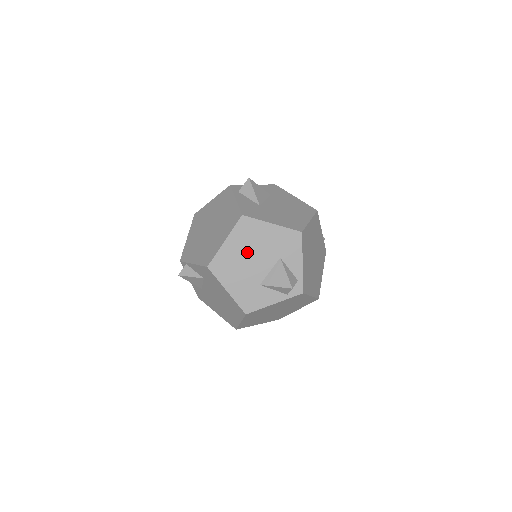
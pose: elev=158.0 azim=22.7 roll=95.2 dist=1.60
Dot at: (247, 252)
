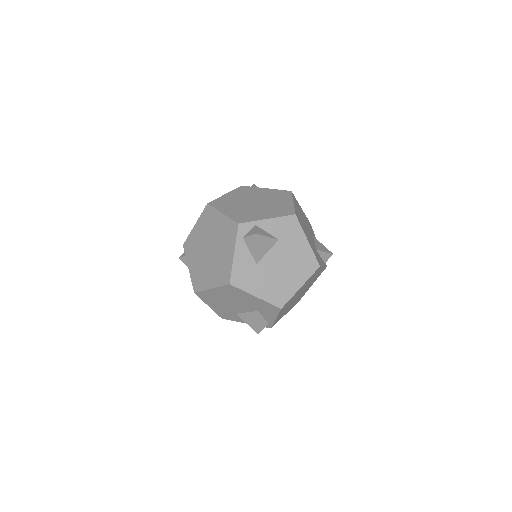
Dot at: (229, 299)
